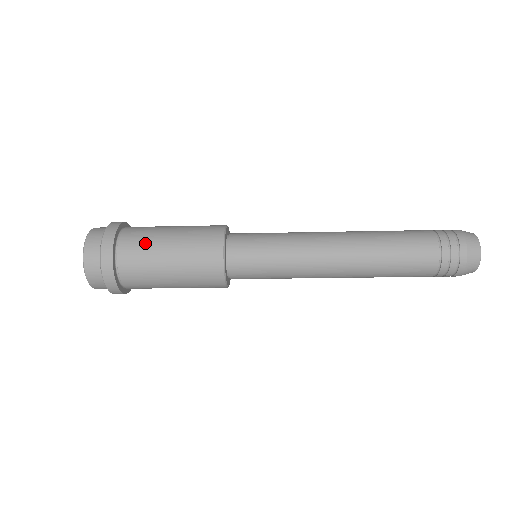
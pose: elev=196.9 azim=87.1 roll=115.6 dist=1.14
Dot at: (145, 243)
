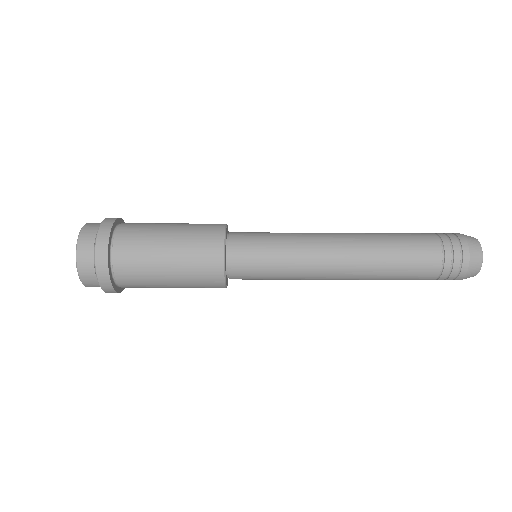
Dot at: (143, 234)
